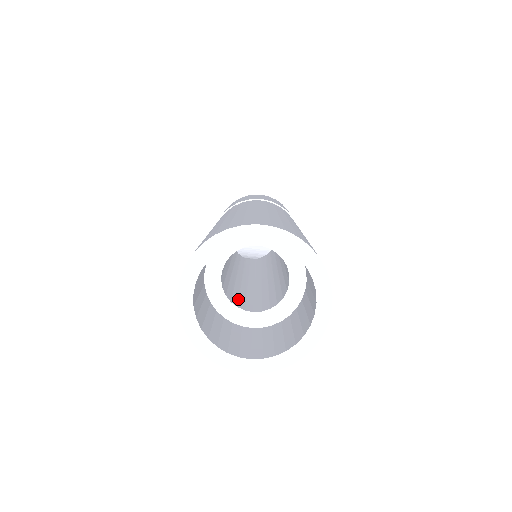
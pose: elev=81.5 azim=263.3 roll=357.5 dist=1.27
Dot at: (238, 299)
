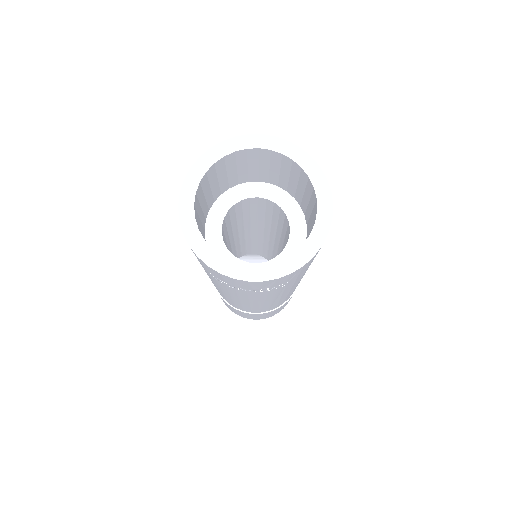
Dot at: occluded
